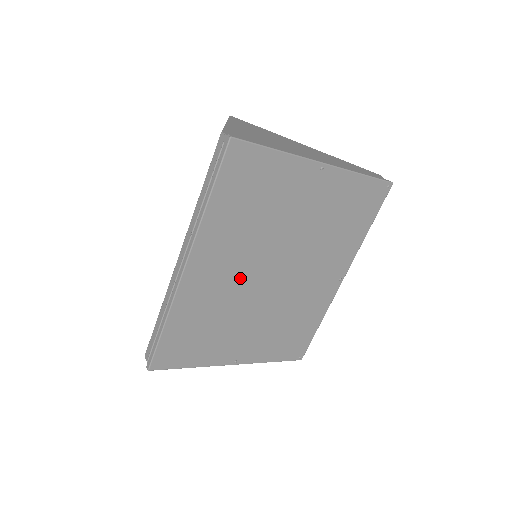
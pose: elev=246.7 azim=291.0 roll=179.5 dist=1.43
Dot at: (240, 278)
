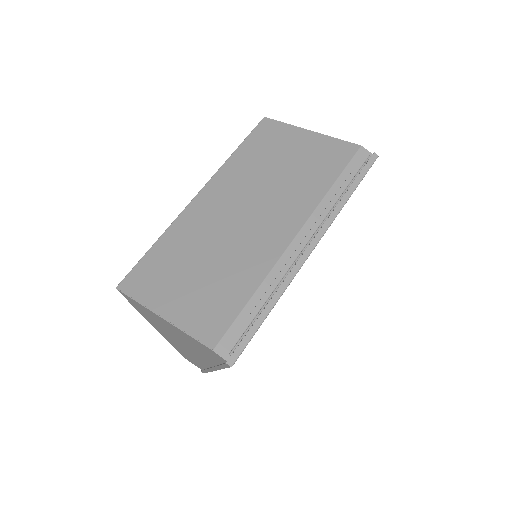
Dot at: occluded
